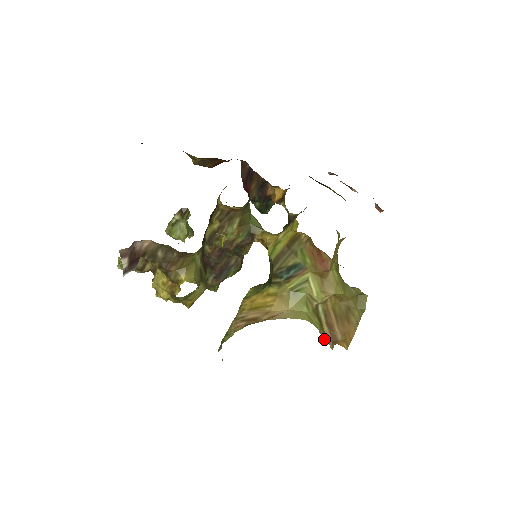
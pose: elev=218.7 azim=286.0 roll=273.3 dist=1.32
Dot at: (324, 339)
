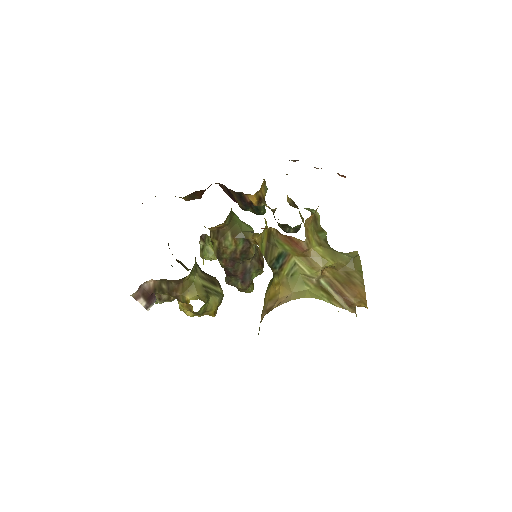
Dot at: occluded
